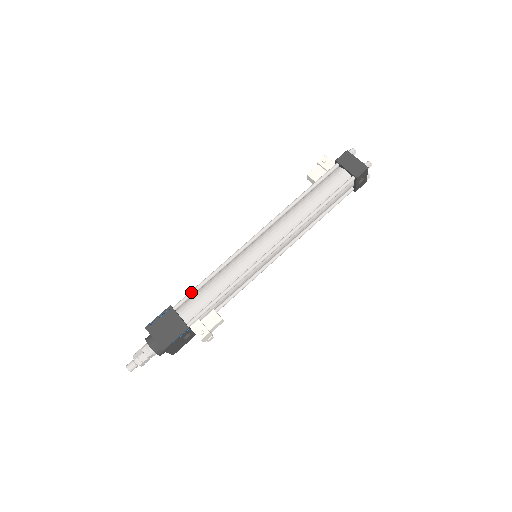
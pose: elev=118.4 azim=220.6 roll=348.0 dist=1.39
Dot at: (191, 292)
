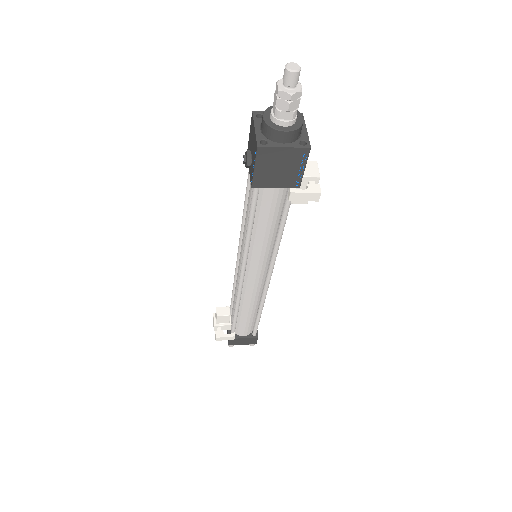
Dot at: (249, 180)
